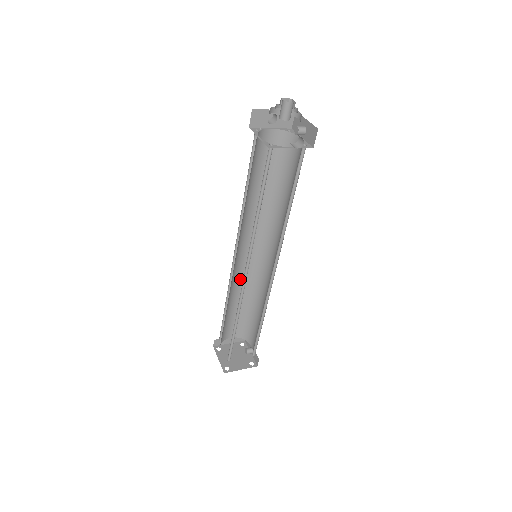
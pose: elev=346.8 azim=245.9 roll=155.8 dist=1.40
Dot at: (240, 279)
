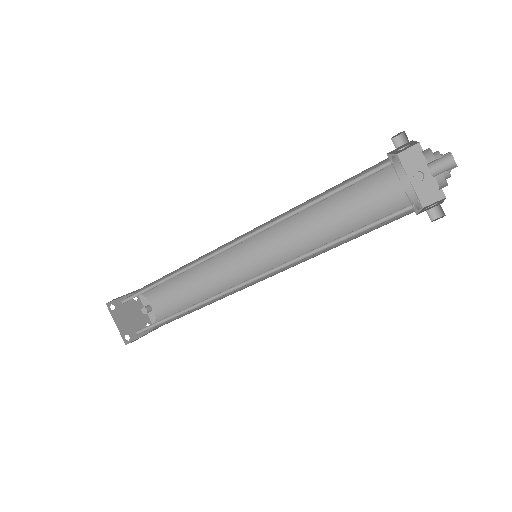
Dot at: (201, 256)
